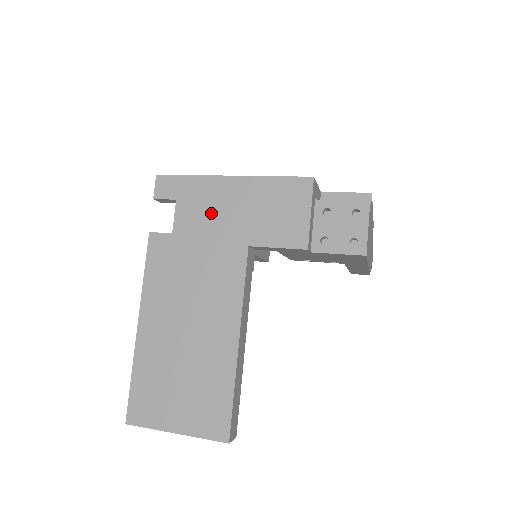
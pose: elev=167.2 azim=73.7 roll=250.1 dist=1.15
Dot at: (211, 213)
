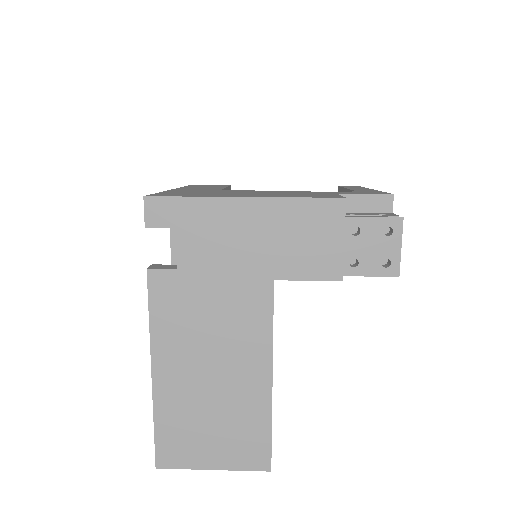
Dot at: (224, 243)
